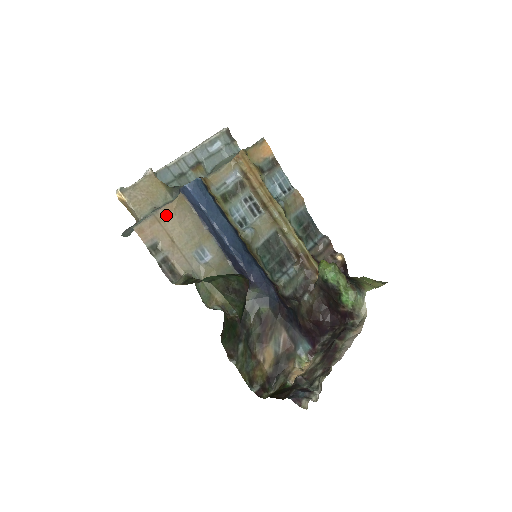
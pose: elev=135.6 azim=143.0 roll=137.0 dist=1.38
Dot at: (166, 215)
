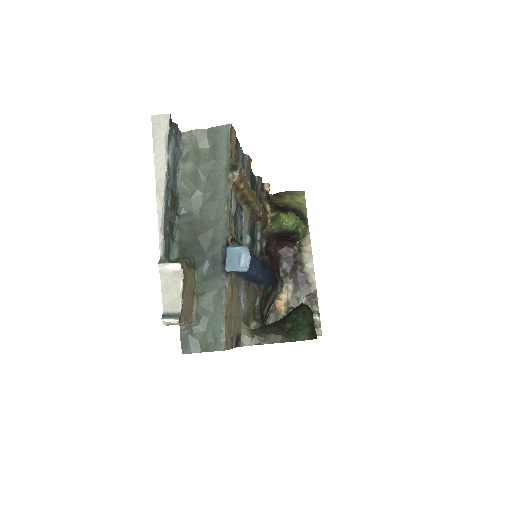
Dot at: (229, 306)
